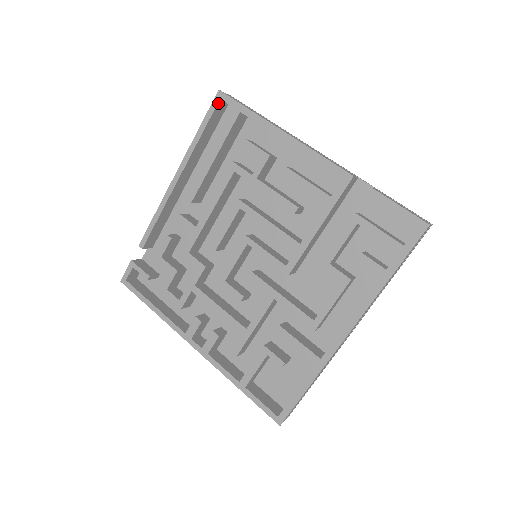
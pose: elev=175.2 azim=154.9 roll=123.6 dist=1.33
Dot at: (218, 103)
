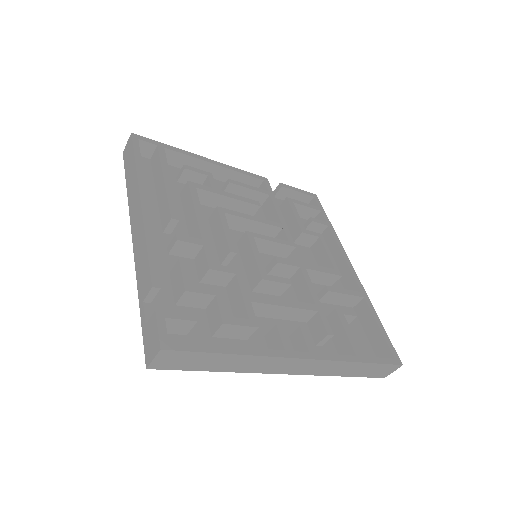
Dot at: (138, 142)
